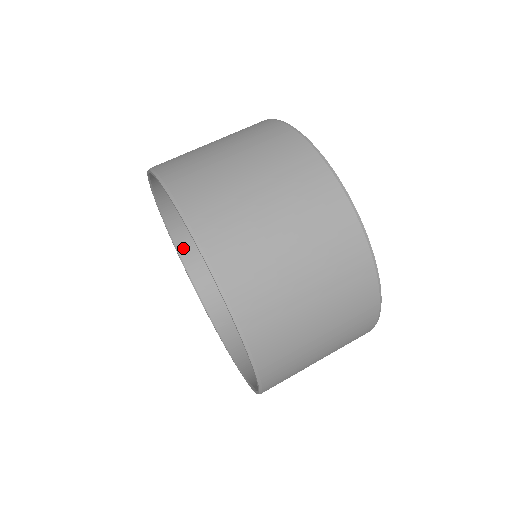
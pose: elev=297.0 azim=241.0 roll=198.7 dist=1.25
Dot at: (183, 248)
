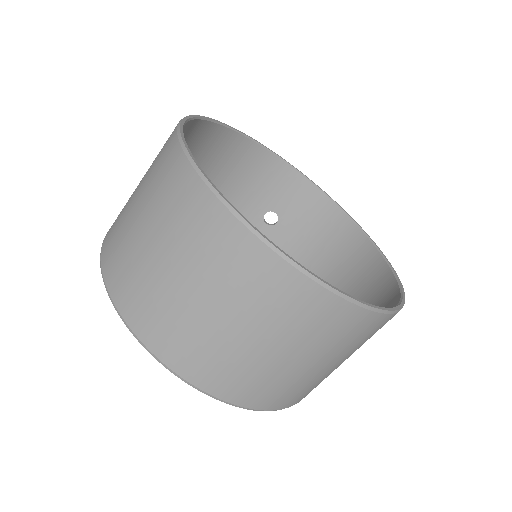
Dot at: occluded
